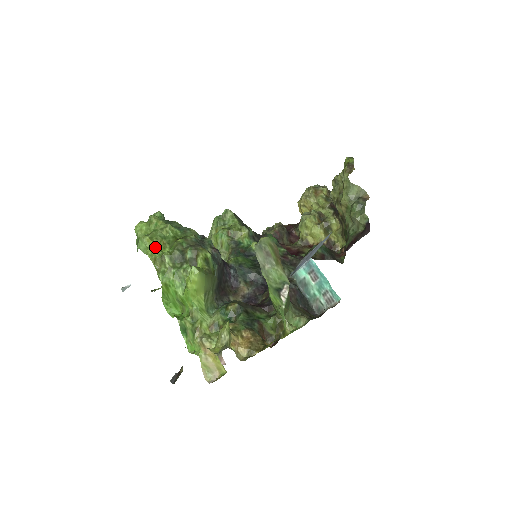
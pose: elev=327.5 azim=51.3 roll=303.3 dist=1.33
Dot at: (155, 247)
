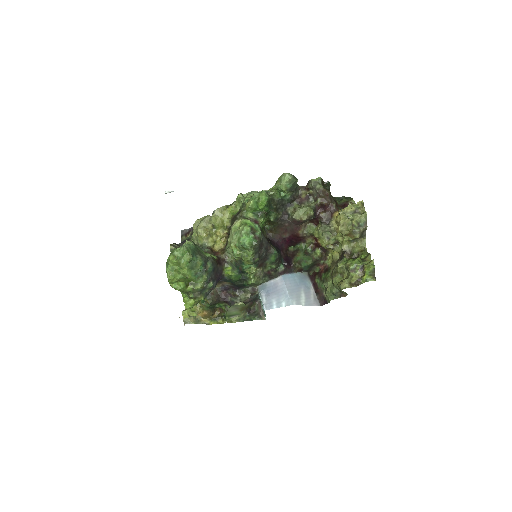
Dot at: (174, 282)
